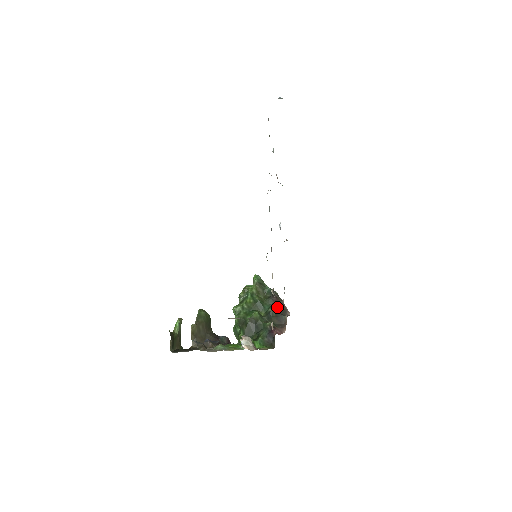
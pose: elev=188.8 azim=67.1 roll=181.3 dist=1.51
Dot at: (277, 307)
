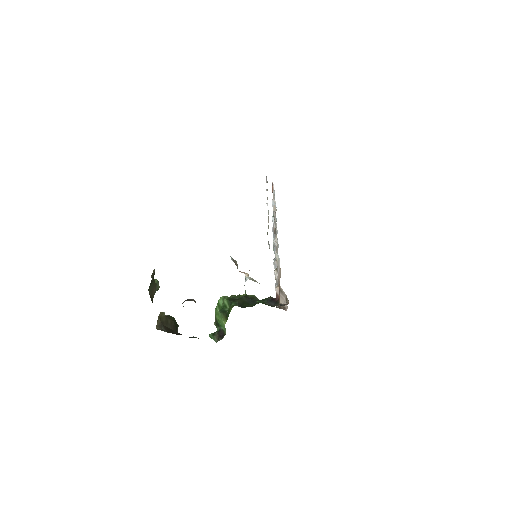
Dot at: occluded
